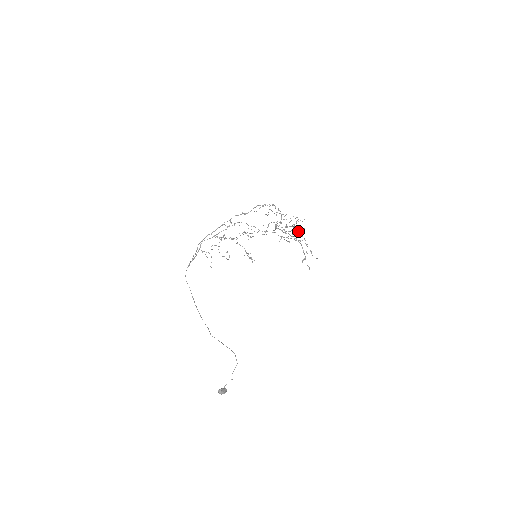
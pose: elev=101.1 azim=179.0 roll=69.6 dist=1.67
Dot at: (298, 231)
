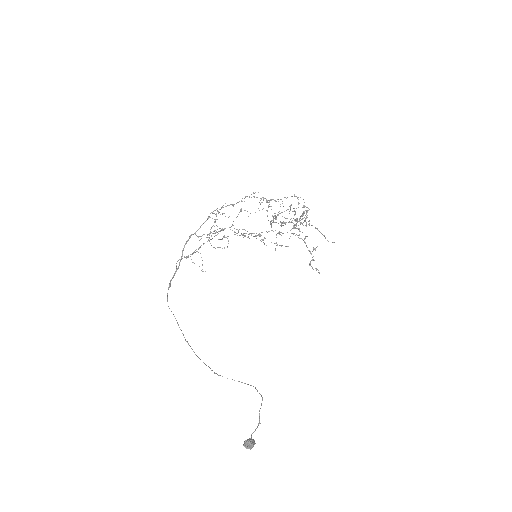
Dot at: occluded
